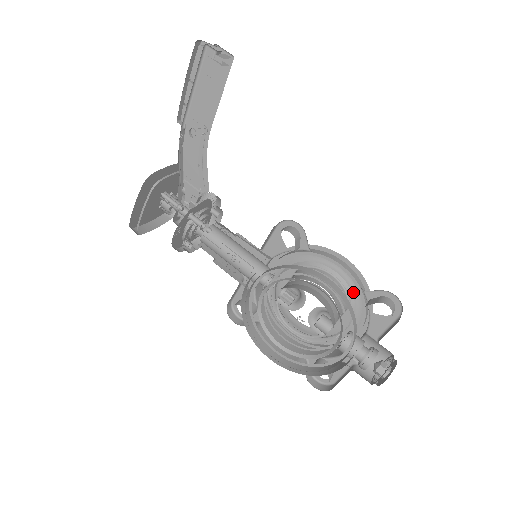
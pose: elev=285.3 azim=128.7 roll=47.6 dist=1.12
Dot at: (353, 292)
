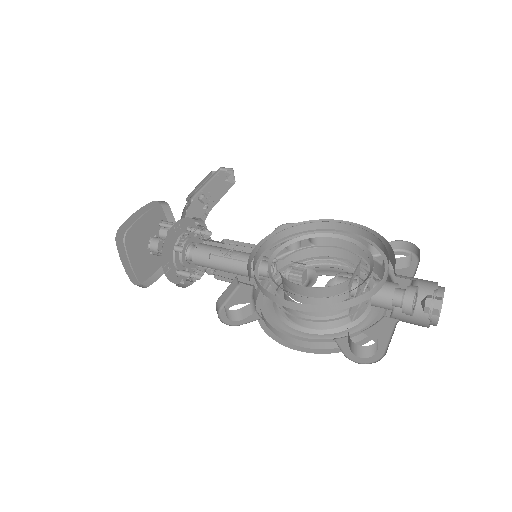
Dot at: (362, 284)
